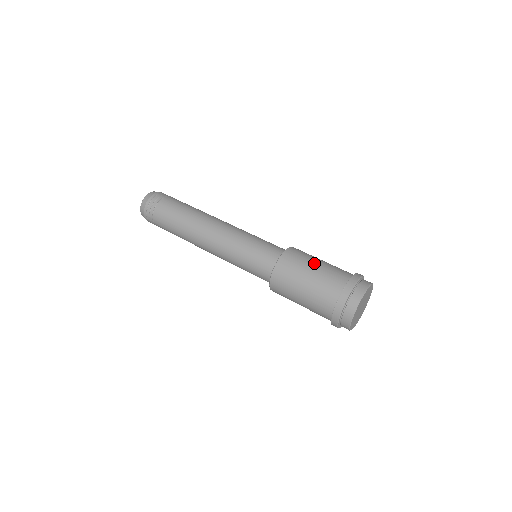
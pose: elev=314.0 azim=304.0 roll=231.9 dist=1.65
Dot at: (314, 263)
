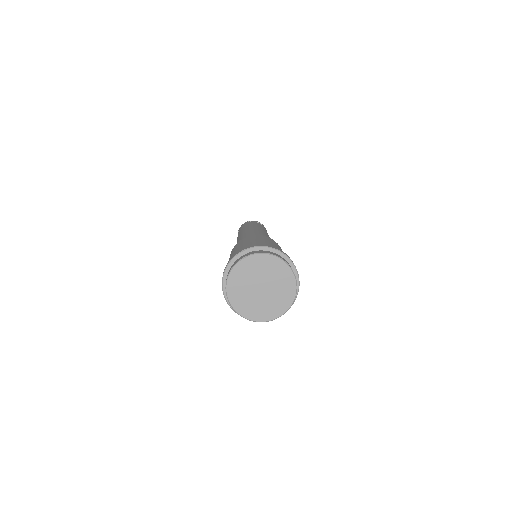
Dot at: (246, 243)
